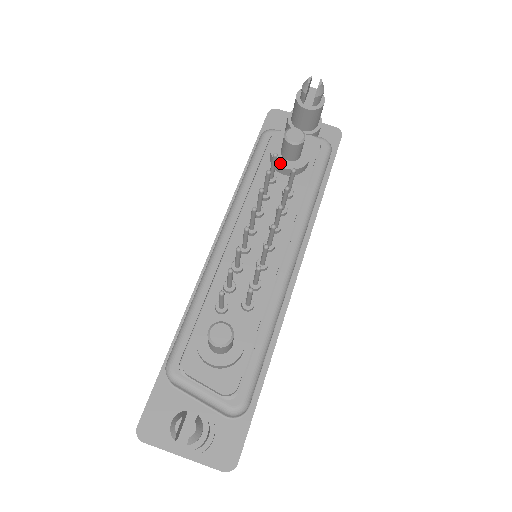
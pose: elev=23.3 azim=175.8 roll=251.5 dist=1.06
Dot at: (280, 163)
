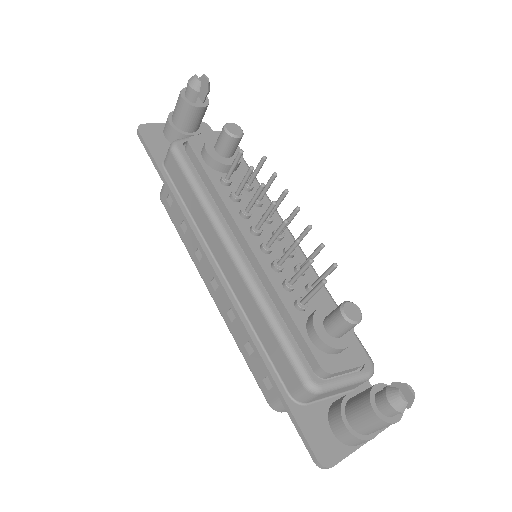
Dot at: (226, 163)
